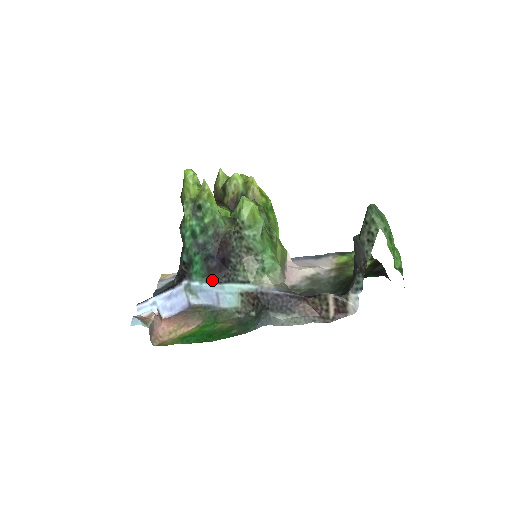
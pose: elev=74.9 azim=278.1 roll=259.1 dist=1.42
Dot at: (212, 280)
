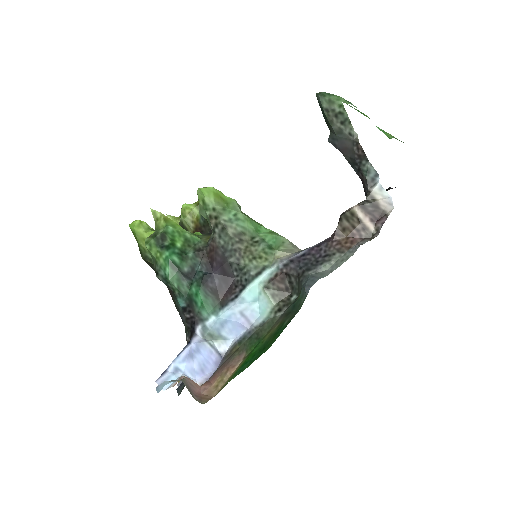
Dot at: (226, 302)
